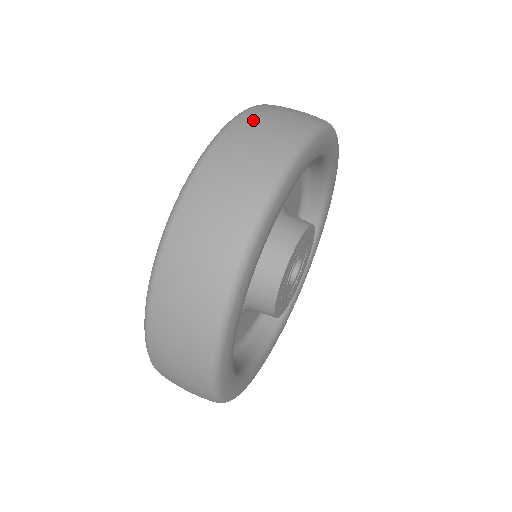
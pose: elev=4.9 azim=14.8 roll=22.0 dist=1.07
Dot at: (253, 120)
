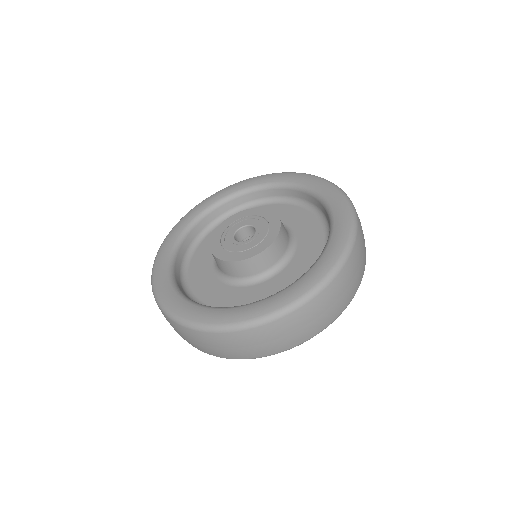
Dot at: (359, 250)
